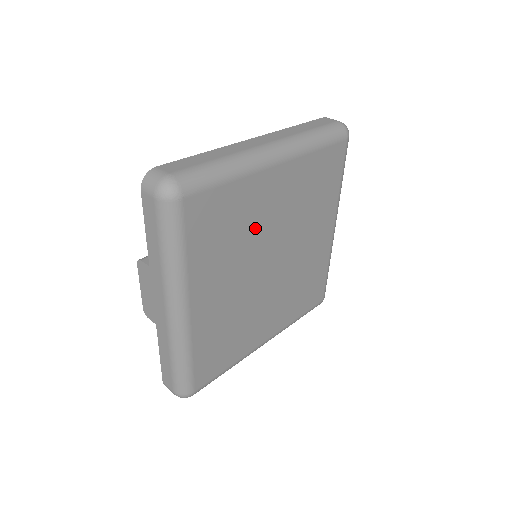
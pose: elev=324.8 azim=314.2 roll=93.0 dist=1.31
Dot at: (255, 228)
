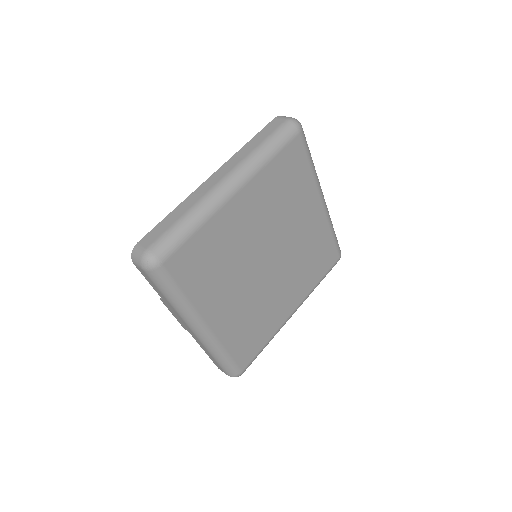
Dot at: (238, 247)
